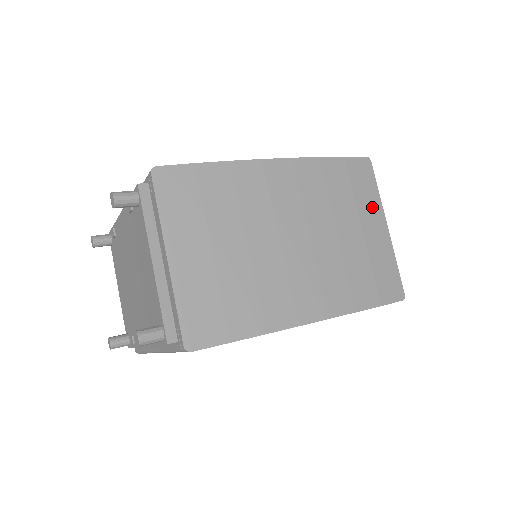
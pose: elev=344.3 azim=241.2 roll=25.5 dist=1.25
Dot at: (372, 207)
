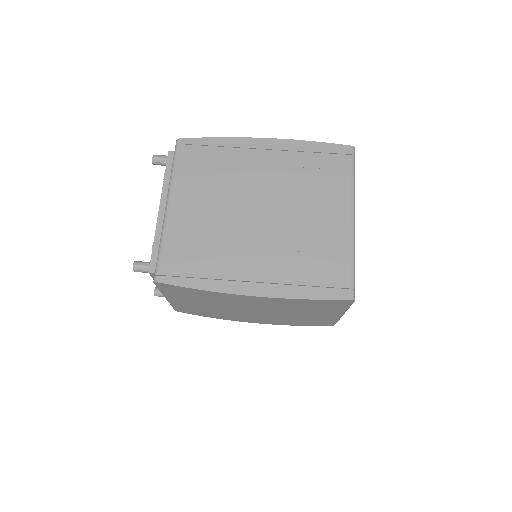
Dot at: (334, 311)
